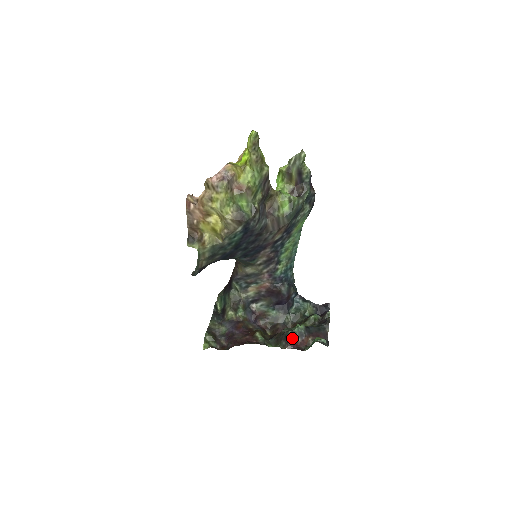
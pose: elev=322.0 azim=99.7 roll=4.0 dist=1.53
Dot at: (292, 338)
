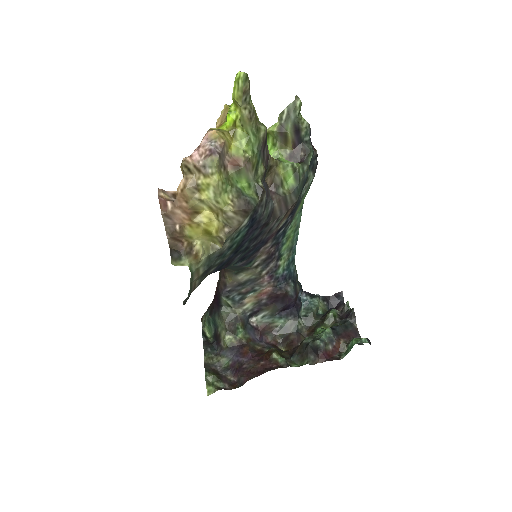
Dot at: (322, 348)
